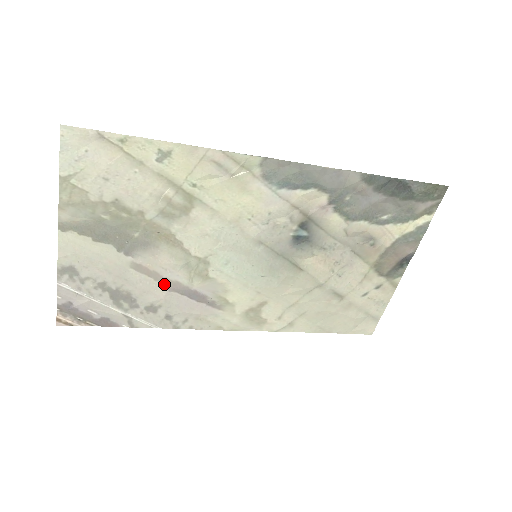
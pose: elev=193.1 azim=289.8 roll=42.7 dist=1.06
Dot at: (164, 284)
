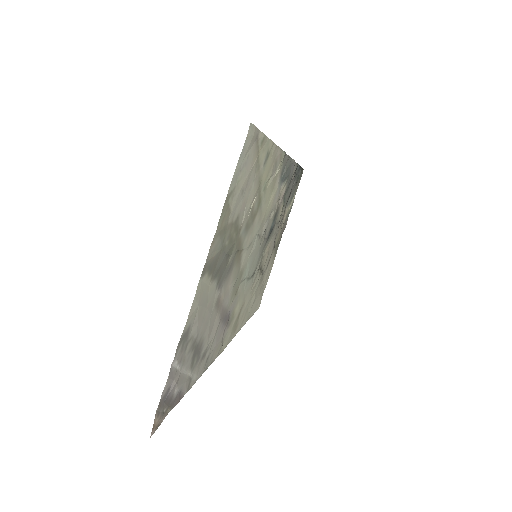
Dot at: (220, 315)
